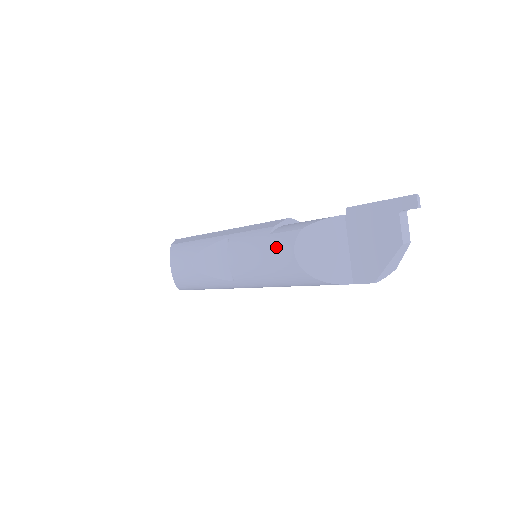
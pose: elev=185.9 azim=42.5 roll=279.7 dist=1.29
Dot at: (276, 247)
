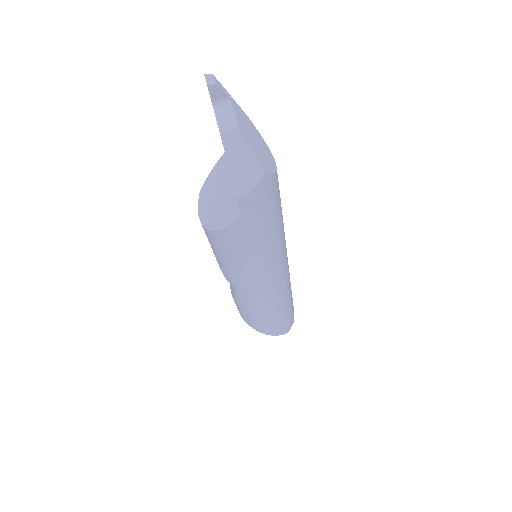
Dot at: occluded
